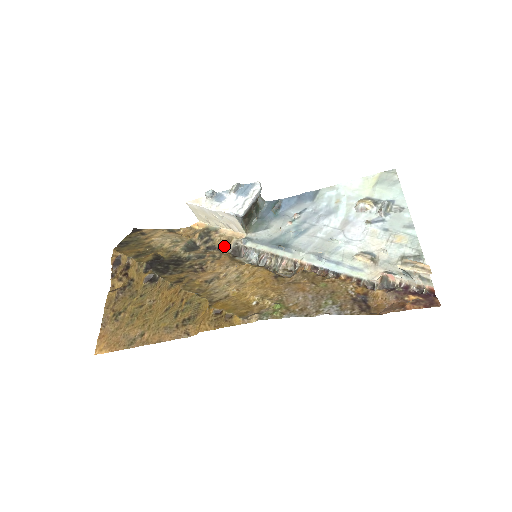
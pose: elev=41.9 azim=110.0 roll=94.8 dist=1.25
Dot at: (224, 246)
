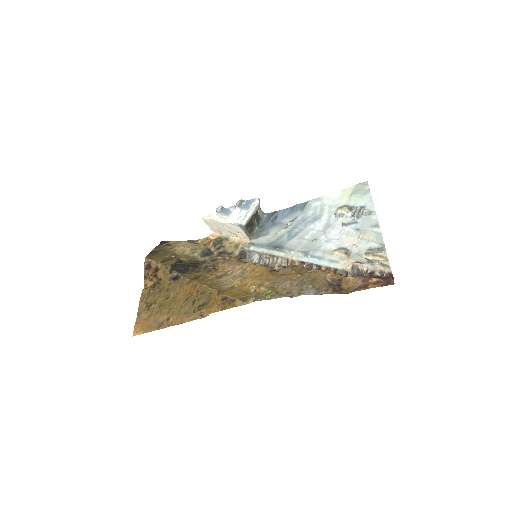
Dot at: (233, 251)
